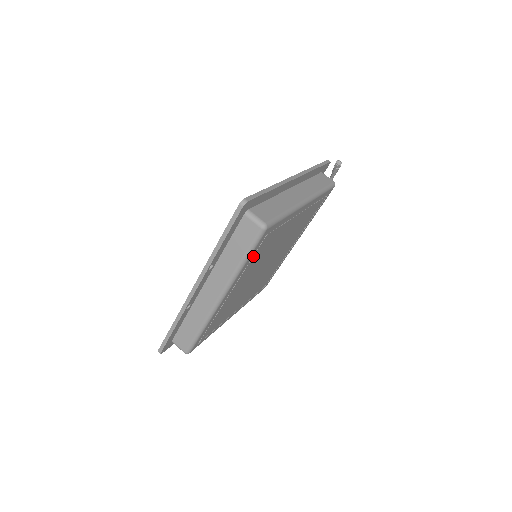
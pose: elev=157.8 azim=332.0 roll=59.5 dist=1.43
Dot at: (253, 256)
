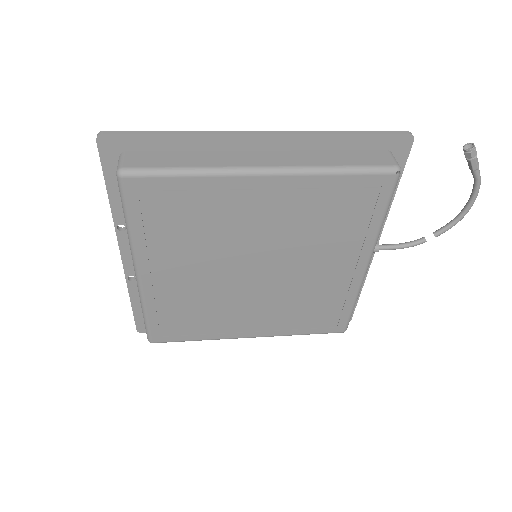
Dot at: (147, 223)
